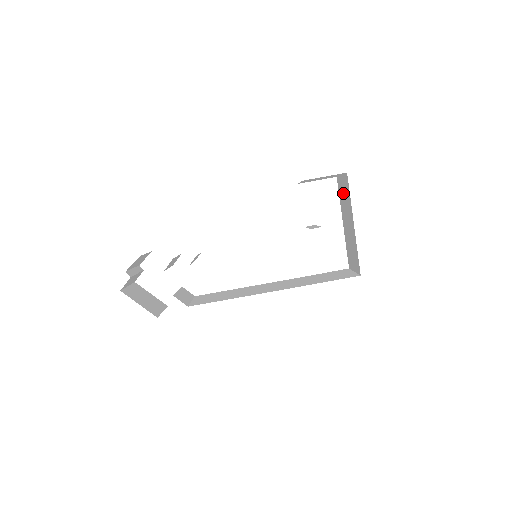
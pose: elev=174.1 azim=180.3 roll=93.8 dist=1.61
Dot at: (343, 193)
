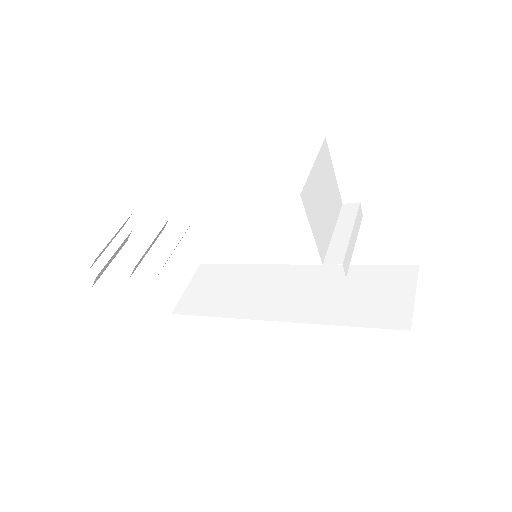
Dot at: occluded
